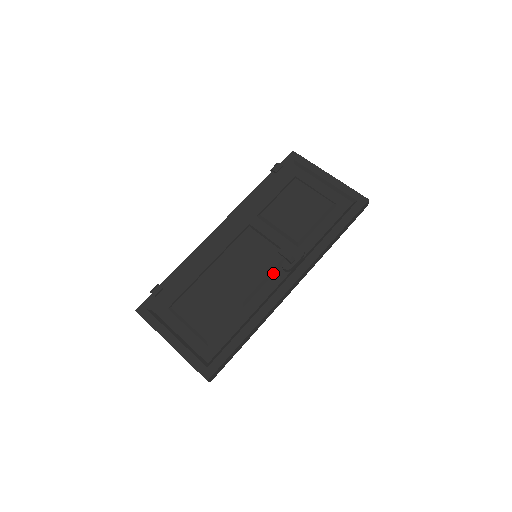
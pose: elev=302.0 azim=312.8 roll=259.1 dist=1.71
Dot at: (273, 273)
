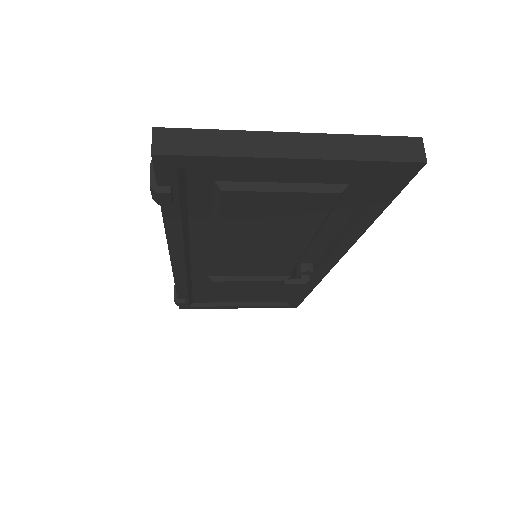
Dot at: occluded
